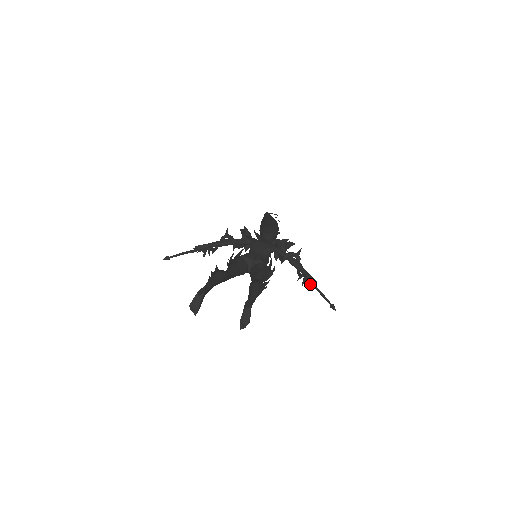
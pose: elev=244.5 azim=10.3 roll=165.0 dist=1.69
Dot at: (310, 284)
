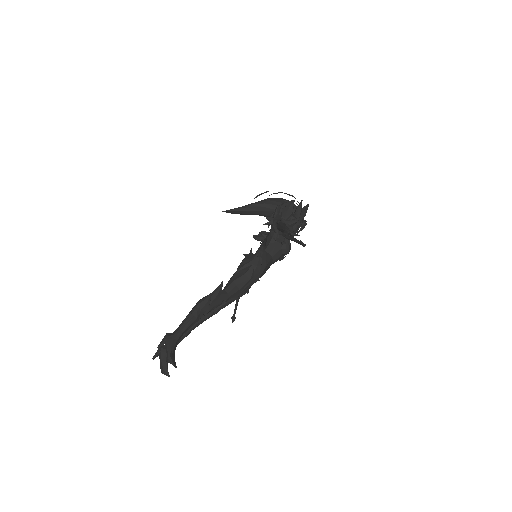
Dot at: occluded
